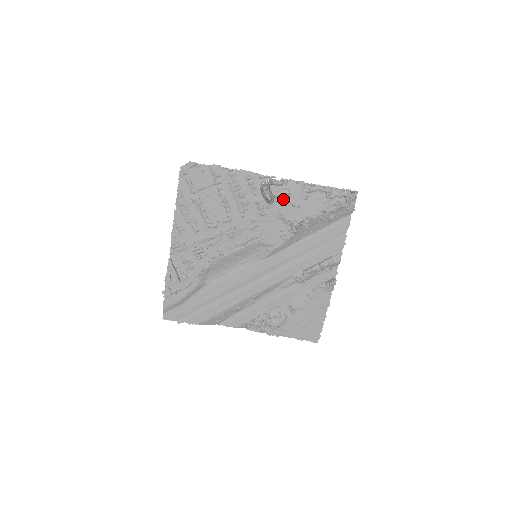
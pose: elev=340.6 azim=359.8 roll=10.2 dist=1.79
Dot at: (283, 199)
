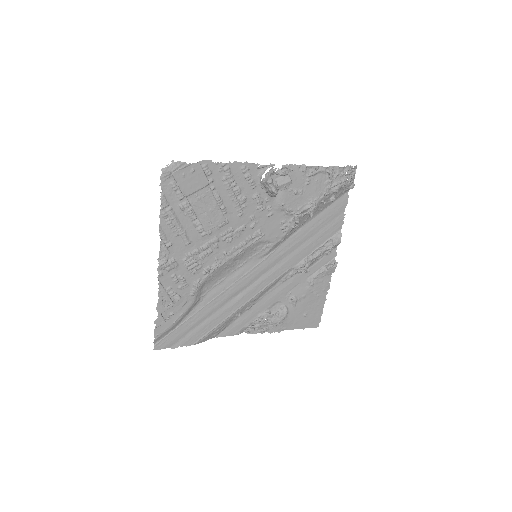
Dot at: (285, 188)
